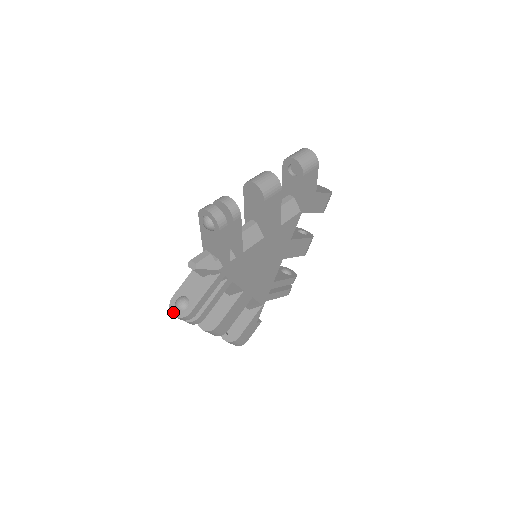
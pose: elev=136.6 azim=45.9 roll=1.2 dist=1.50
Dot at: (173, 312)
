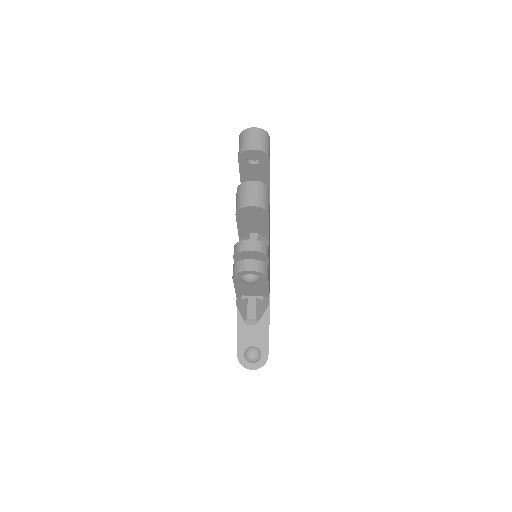
Dot at: (250, 367)
